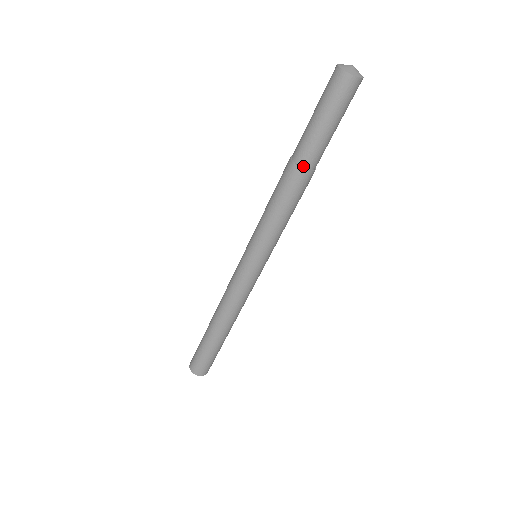
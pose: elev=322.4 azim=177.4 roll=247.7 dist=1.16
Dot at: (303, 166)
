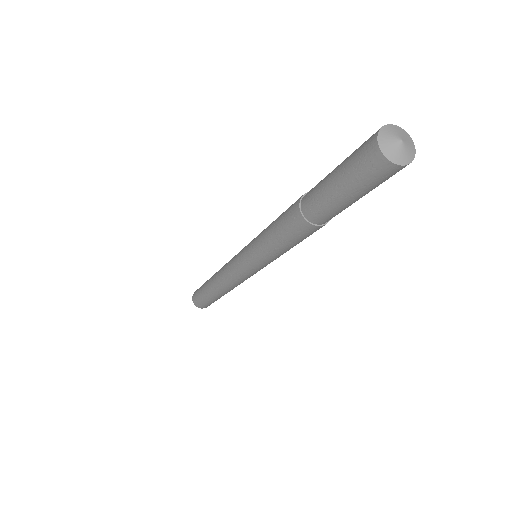
Dot at: (303, 211)
